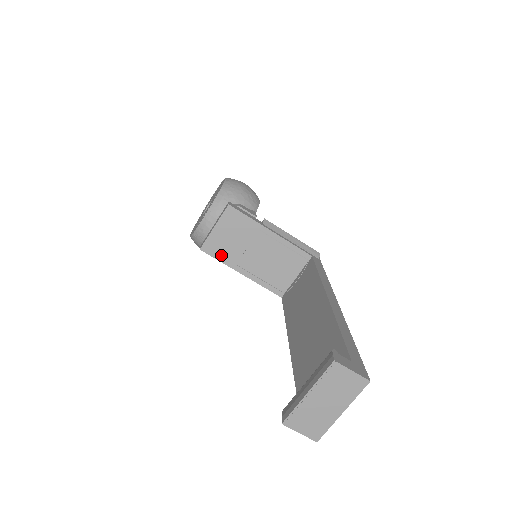
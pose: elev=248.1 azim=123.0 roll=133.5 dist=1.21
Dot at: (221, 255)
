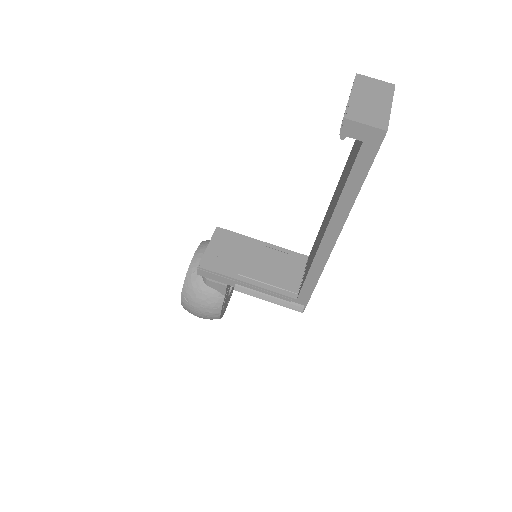
Dot at: (221, 268)
